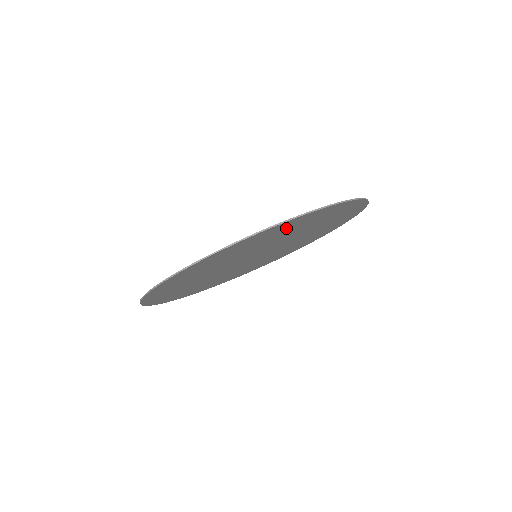
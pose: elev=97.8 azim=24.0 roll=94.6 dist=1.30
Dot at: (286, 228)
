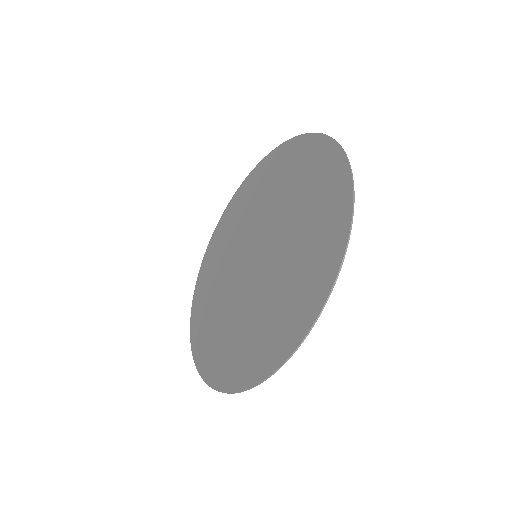
Dot at: (227, 357)
